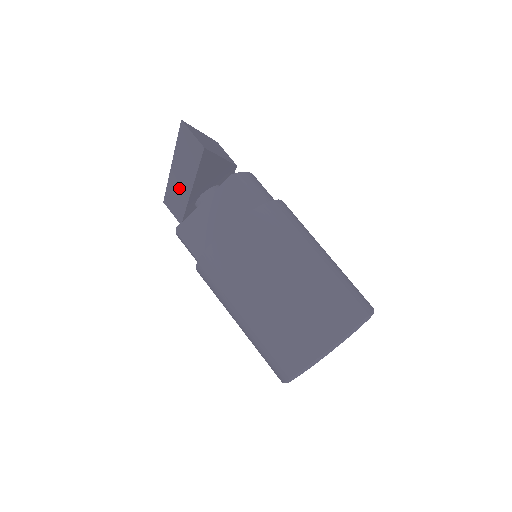
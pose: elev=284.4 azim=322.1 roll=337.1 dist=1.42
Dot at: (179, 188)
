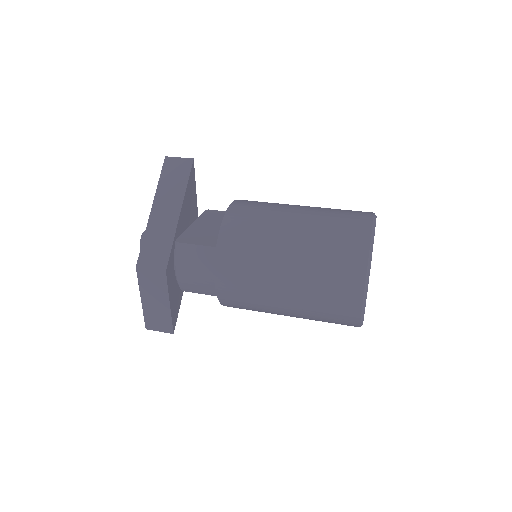
Dot at: (163, 225)
